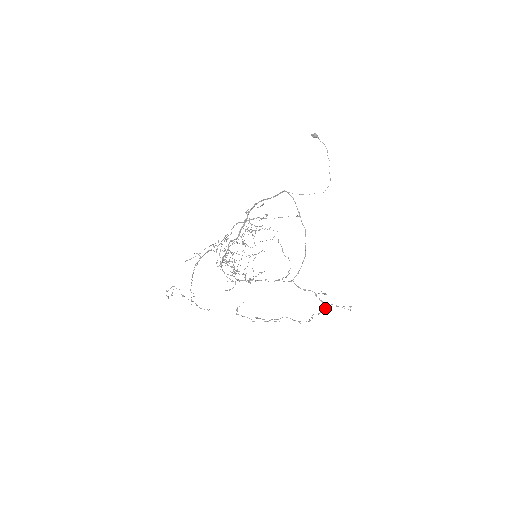
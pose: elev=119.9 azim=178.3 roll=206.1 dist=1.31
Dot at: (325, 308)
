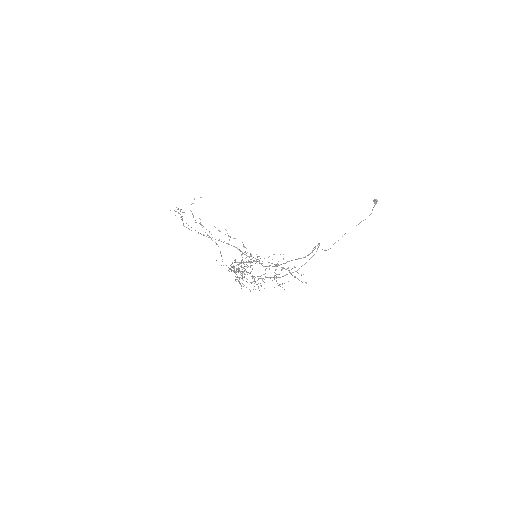
Dot at: occluded
